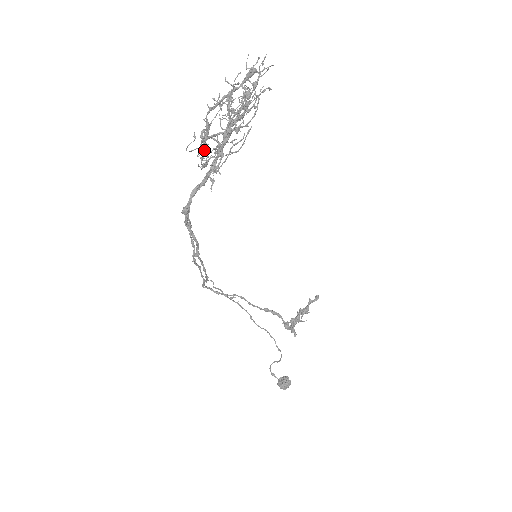
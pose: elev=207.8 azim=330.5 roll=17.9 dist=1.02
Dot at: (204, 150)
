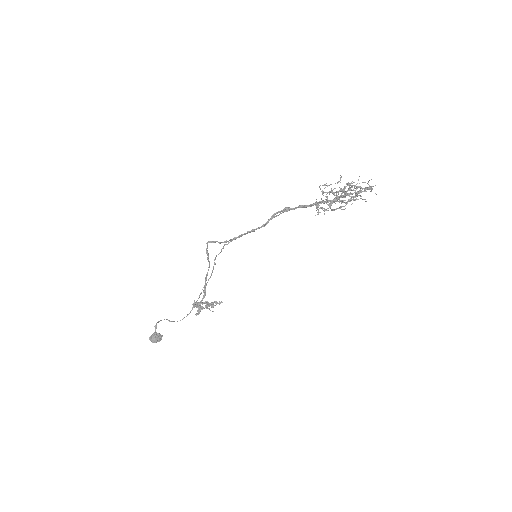
Dot at: occluded
